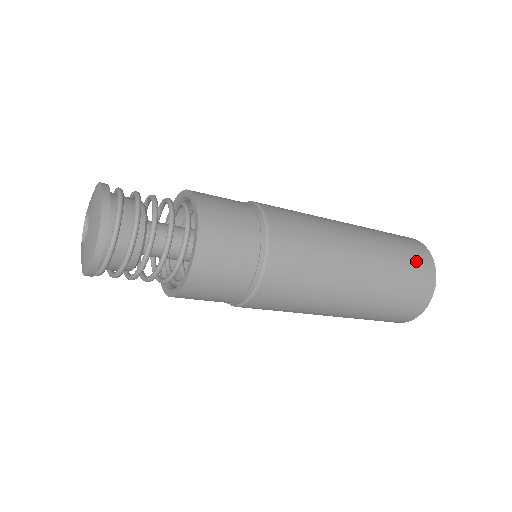
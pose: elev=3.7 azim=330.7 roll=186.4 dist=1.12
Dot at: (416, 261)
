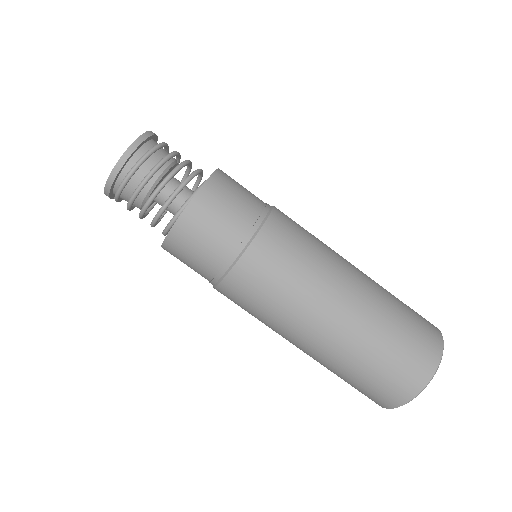
Dot at: (380, 387)
